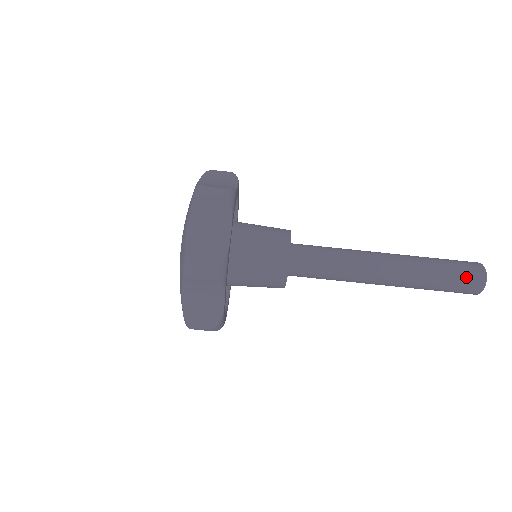
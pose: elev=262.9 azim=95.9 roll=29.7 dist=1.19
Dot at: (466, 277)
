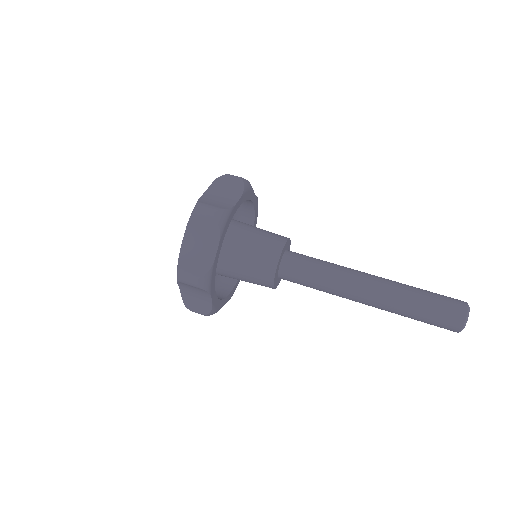
Dot at: (447, 297)
